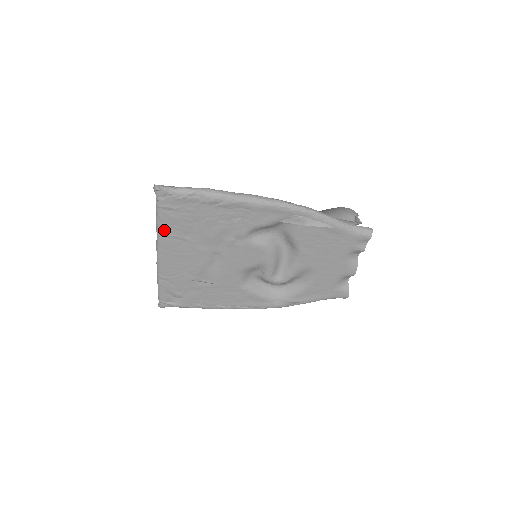
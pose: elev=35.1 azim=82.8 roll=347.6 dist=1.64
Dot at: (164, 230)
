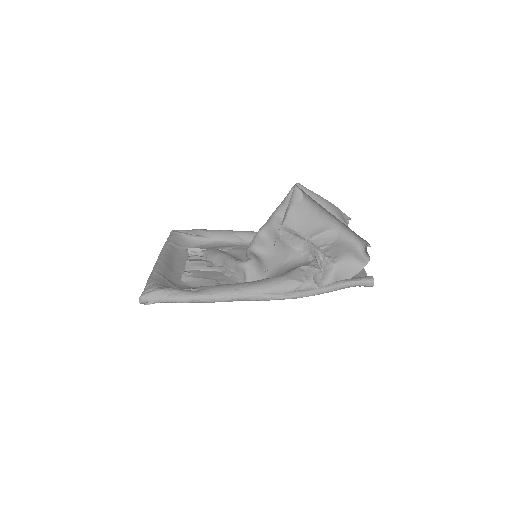
Dot at: occluded
